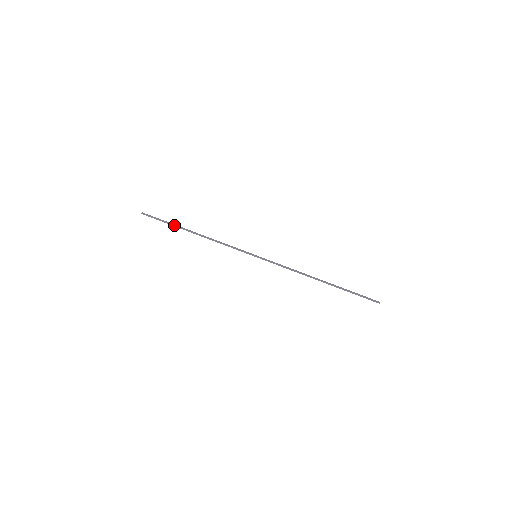
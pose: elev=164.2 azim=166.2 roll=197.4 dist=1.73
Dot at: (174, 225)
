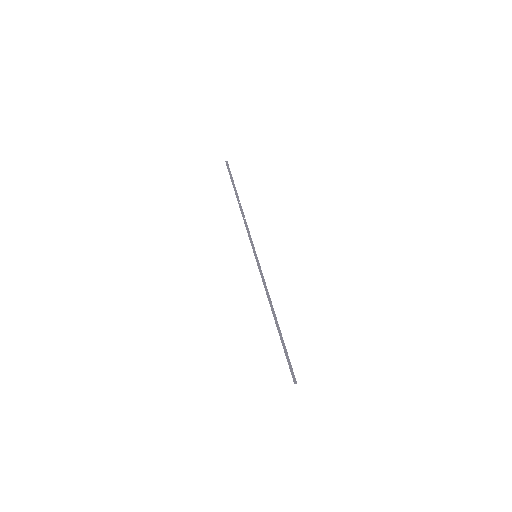
Dot at: (233, 186)
